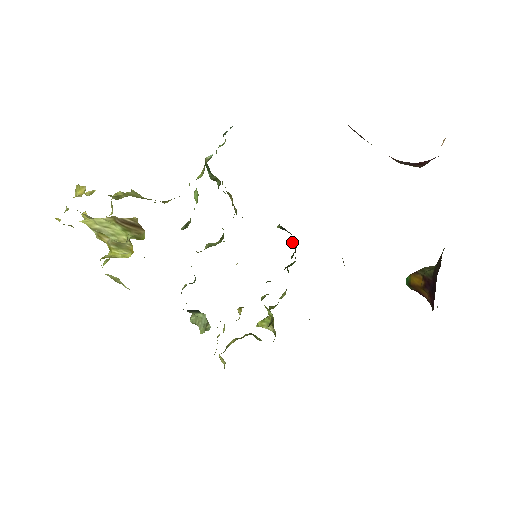
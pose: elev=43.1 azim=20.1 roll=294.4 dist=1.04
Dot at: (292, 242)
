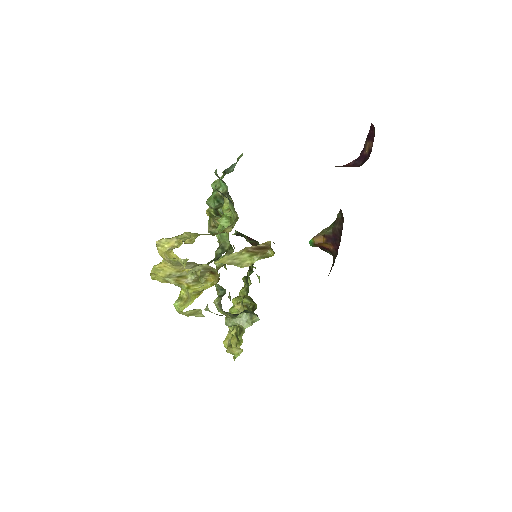
Dot at: (250, 241)
